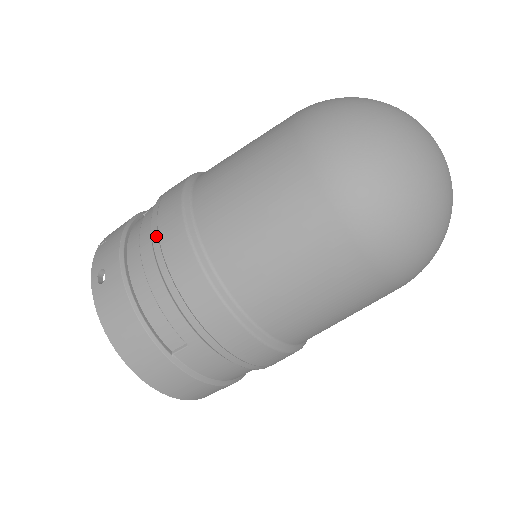
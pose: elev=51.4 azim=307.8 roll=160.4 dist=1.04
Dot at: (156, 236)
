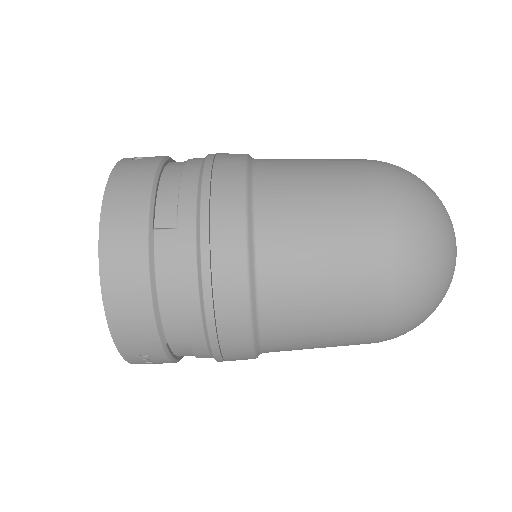
Dot at: (214, 154)
